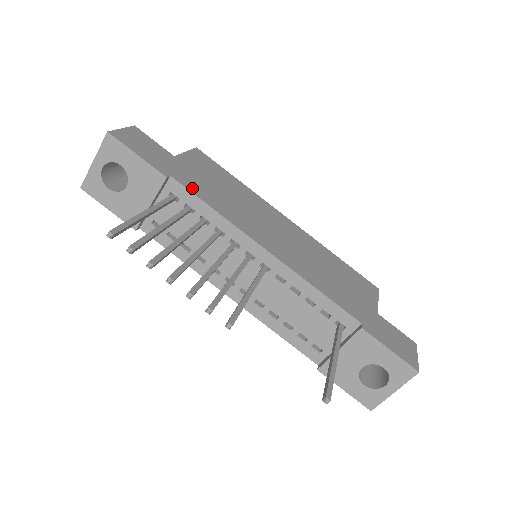
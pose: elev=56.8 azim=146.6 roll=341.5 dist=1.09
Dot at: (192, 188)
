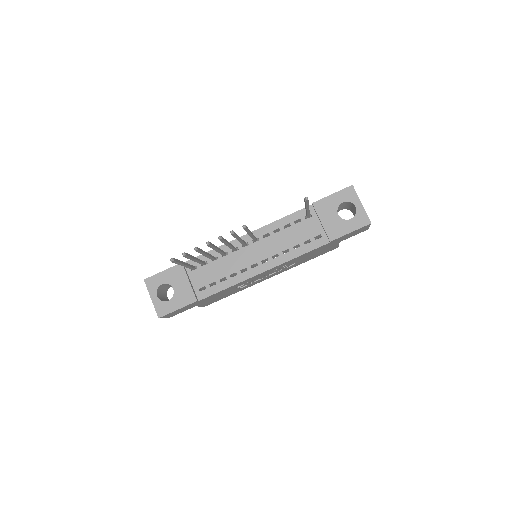
Dot at: occluded
